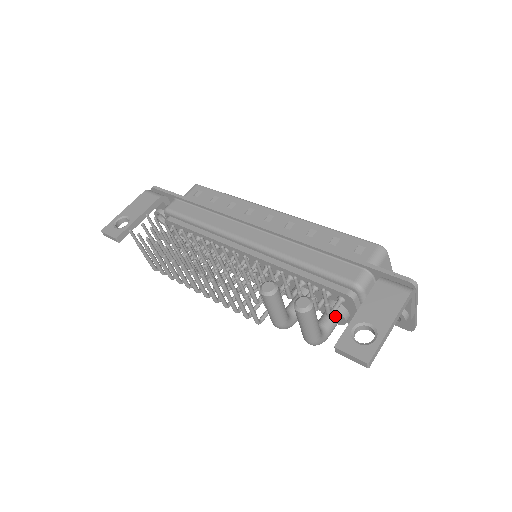
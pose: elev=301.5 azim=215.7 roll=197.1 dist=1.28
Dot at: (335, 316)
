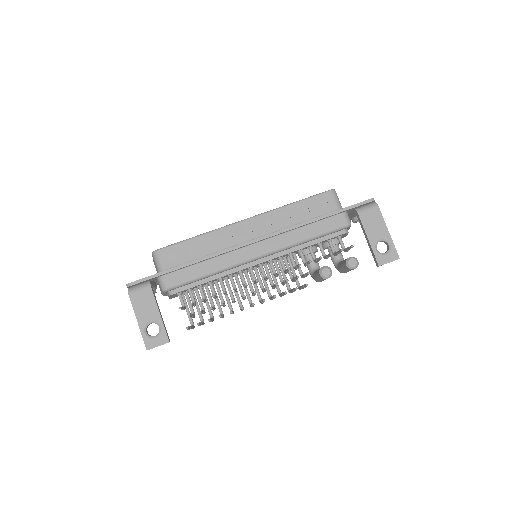
Dot at: (338, 246)
